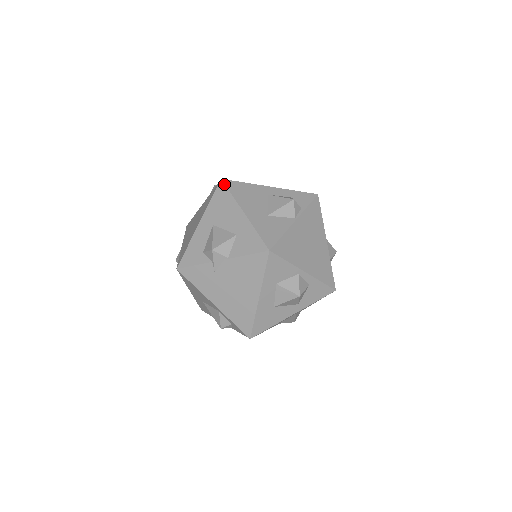
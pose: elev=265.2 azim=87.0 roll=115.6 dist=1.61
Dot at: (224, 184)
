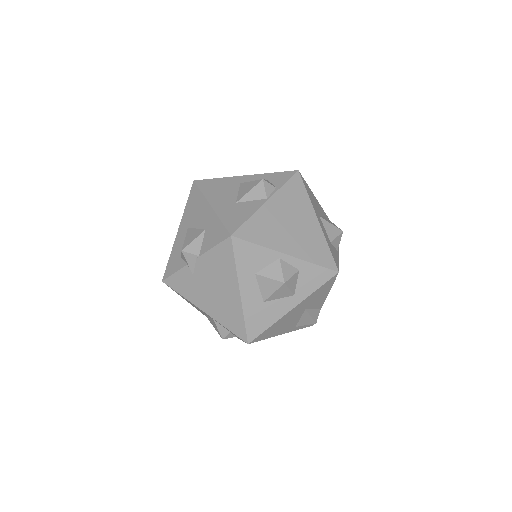
Dot at: (196, 184)
